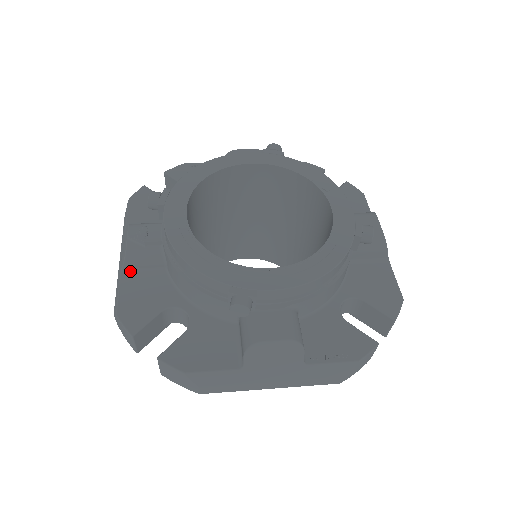
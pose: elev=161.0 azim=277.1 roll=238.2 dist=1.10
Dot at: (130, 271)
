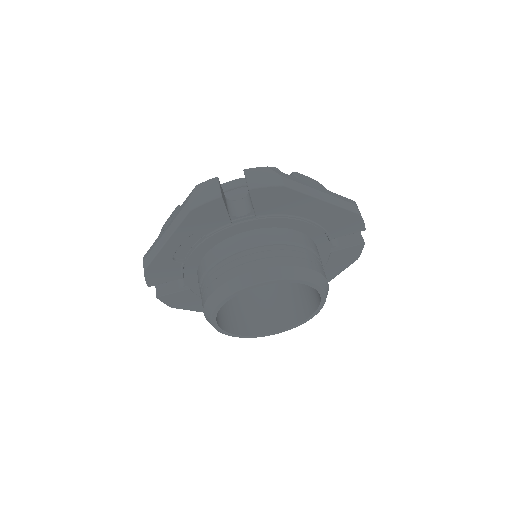
Dot at: occluded
